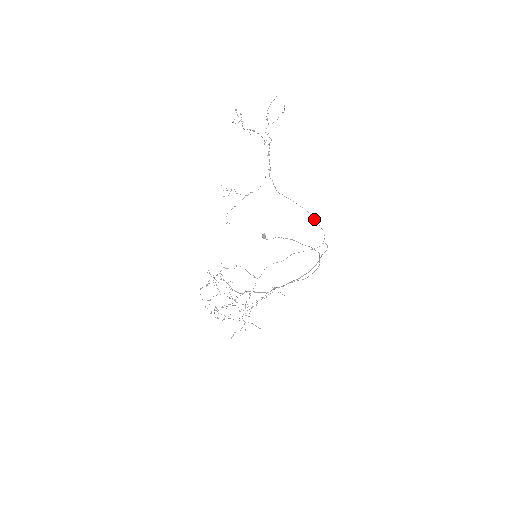
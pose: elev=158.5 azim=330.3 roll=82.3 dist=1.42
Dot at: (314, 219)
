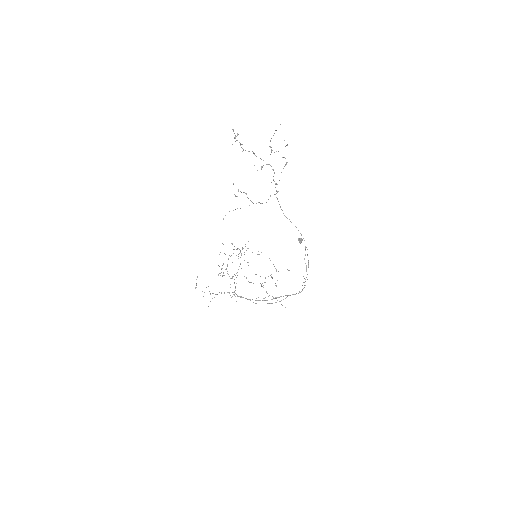
Dot at: occluded
